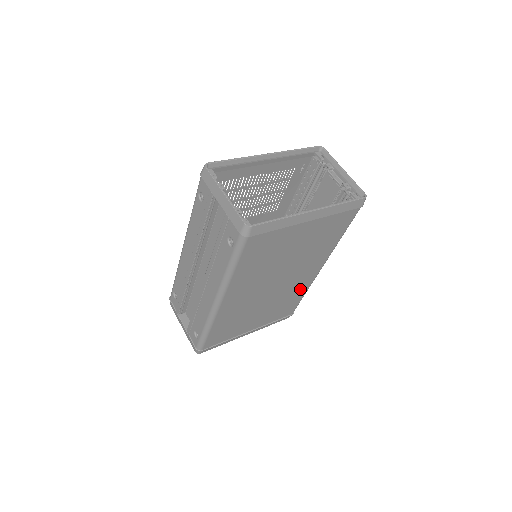
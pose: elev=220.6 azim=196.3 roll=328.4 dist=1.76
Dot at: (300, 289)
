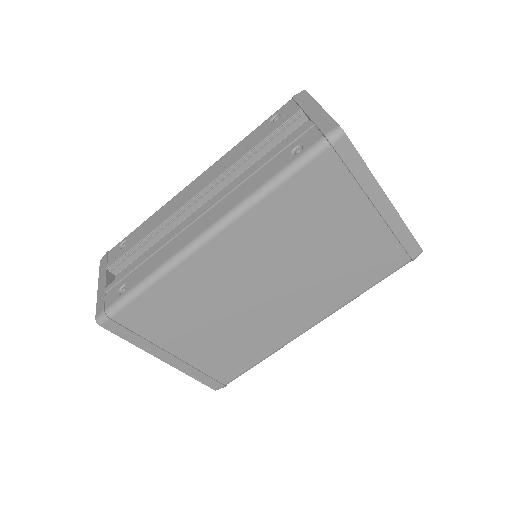
Dot at: (270, 340)
